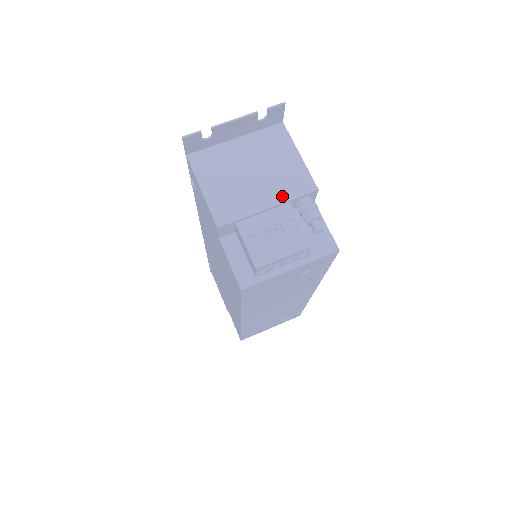
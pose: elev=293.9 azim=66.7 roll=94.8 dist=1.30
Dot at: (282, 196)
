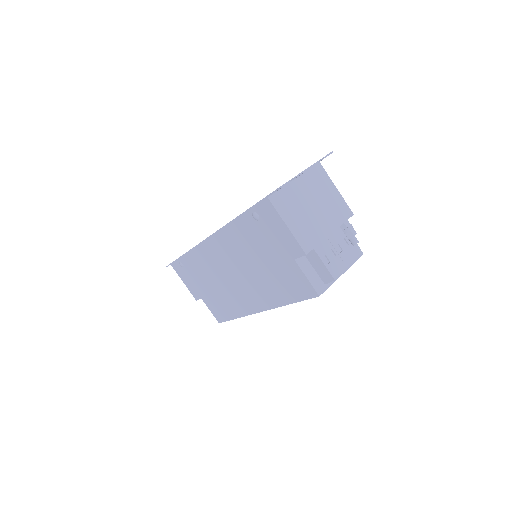
Dot at: (336, 223)
